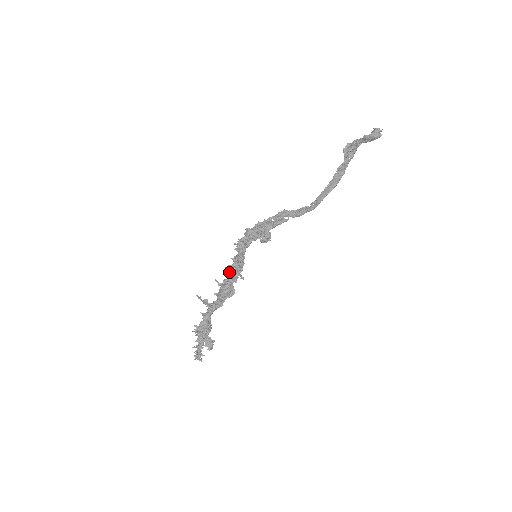
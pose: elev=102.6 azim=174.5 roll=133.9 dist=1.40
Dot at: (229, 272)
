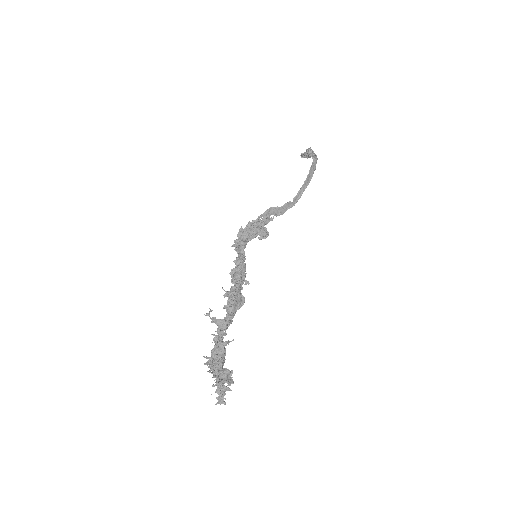
Dot at: (234, 278)
